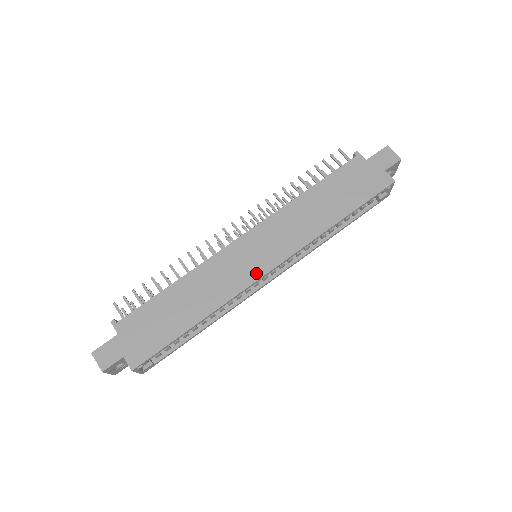
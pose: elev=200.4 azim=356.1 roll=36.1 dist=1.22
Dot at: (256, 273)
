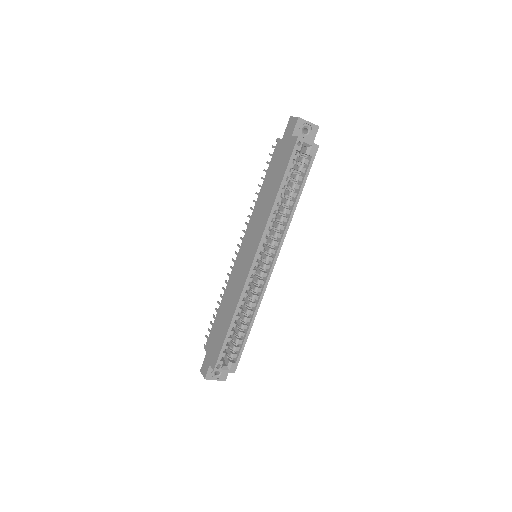
Dot at: (248, 268)
